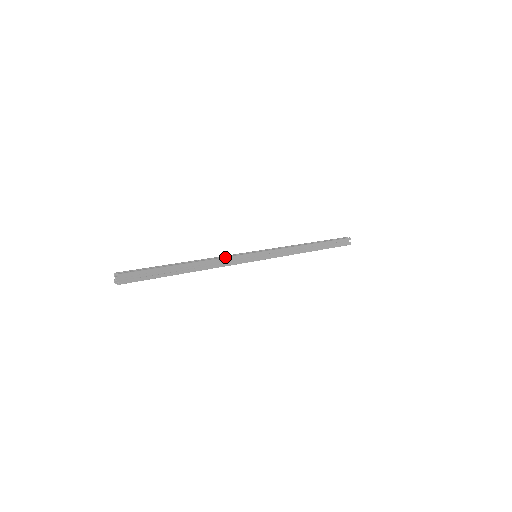
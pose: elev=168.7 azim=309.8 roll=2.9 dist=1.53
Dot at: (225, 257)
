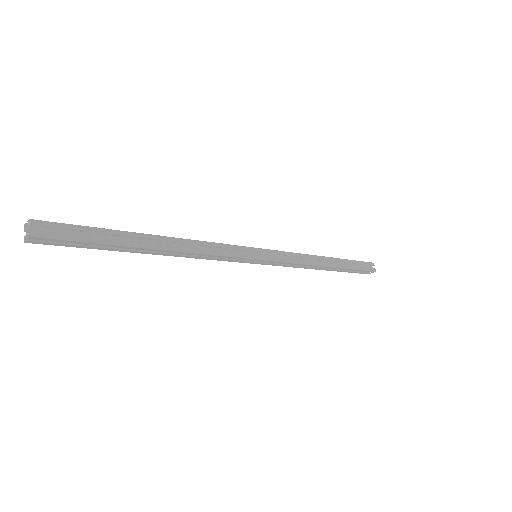
Dot at: (211, 242)
